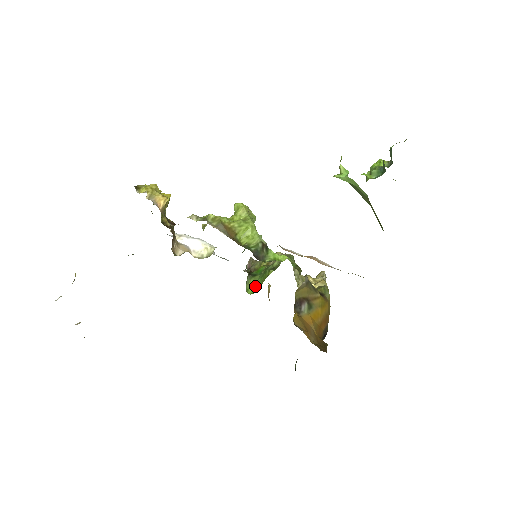
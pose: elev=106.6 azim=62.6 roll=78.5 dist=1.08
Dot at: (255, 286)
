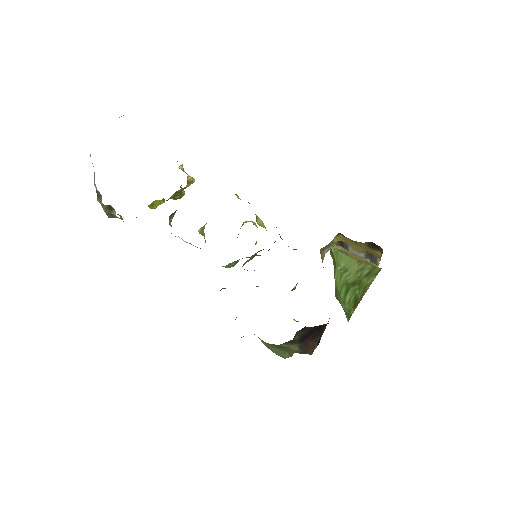
Dot at: occluded
